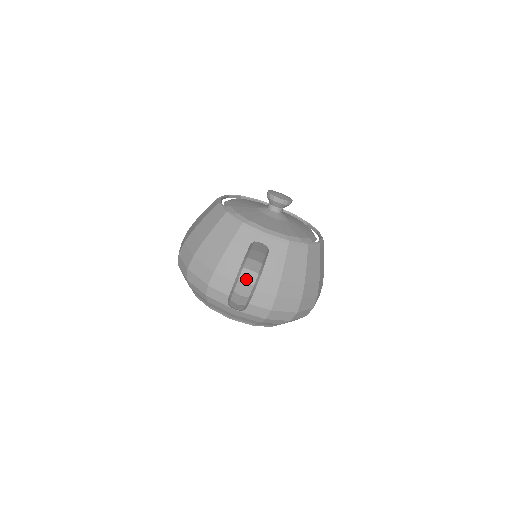
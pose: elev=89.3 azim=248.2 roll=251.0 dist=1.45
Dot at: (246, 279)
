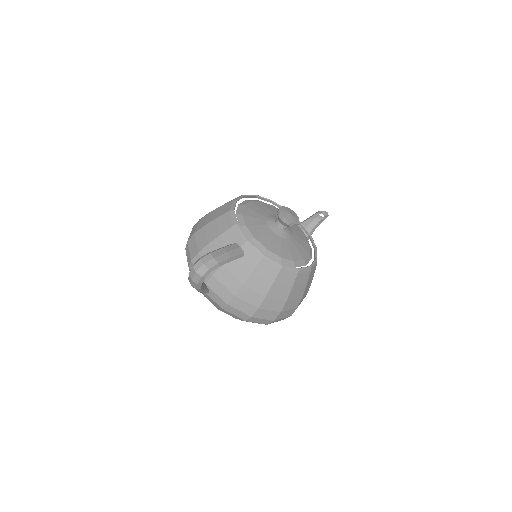
Dot at: (197, 269)
